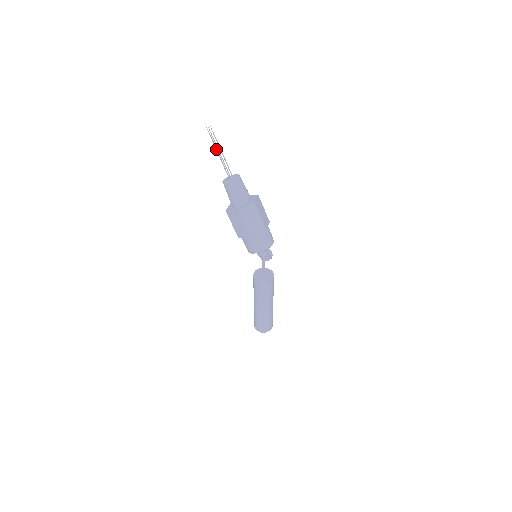
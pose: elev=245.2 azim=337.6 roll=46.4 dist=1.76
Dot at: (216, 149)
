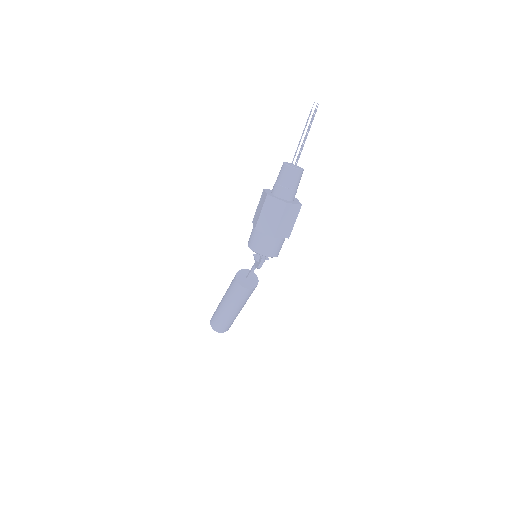
Dot at: (304, 128)
